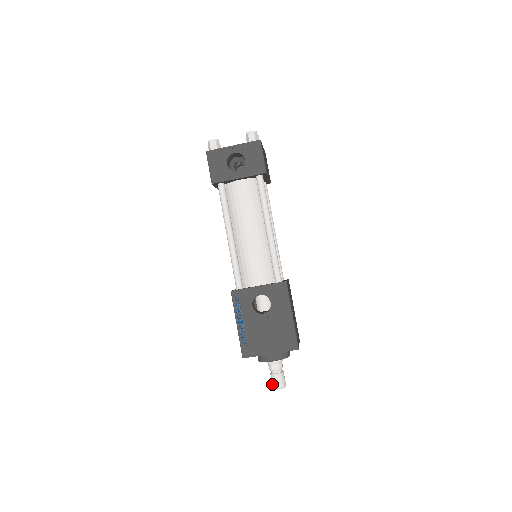
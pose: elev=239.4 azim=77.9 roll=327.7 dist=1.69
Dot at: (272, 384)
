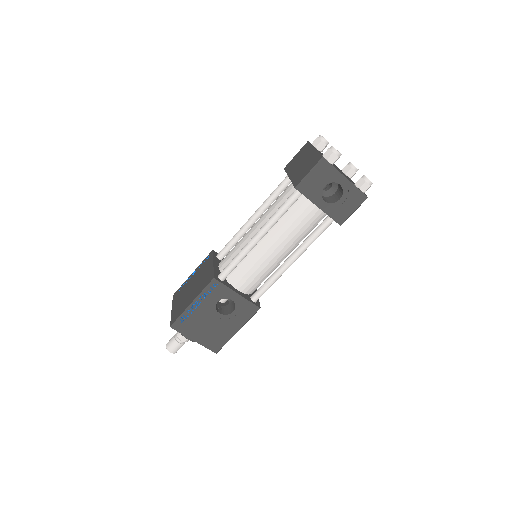
Dot at: (168, 344)
